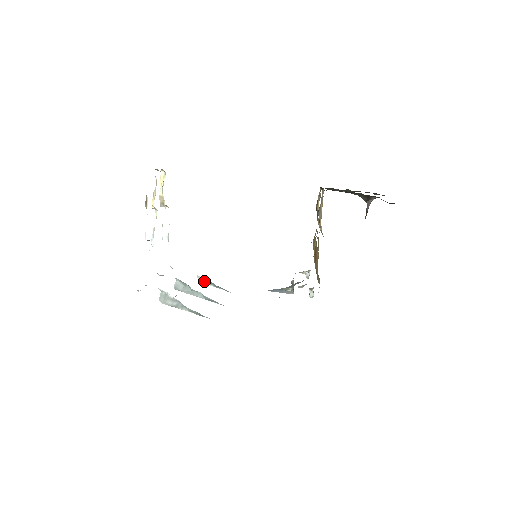
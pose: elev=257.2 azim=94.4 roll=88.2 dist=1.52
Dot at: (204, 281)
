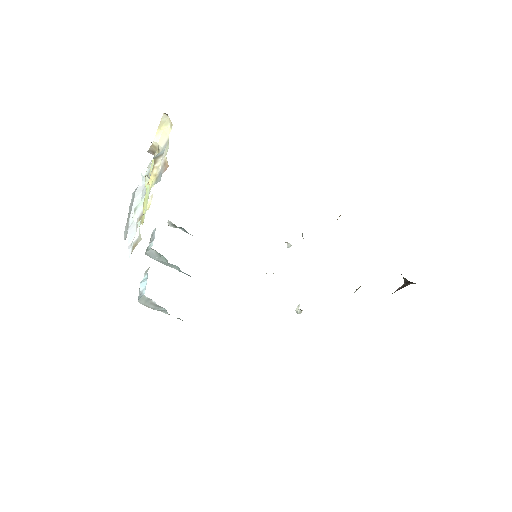
Dot at: (174, 226)
